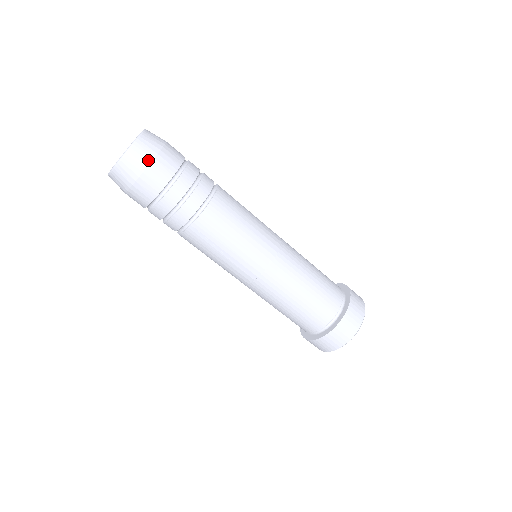
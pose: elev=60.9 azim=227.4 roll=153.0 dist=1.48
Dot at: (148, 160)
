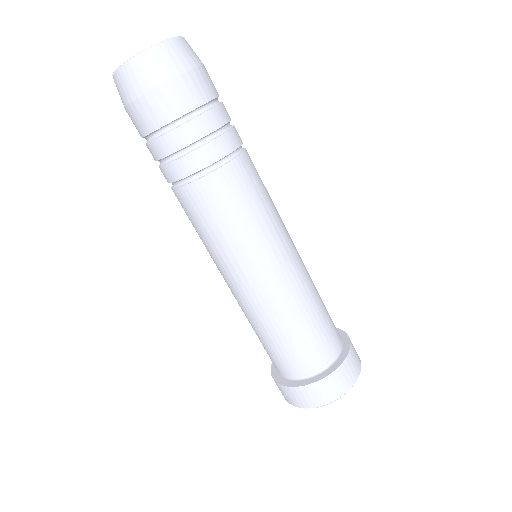
Dot at: (142, 89)
